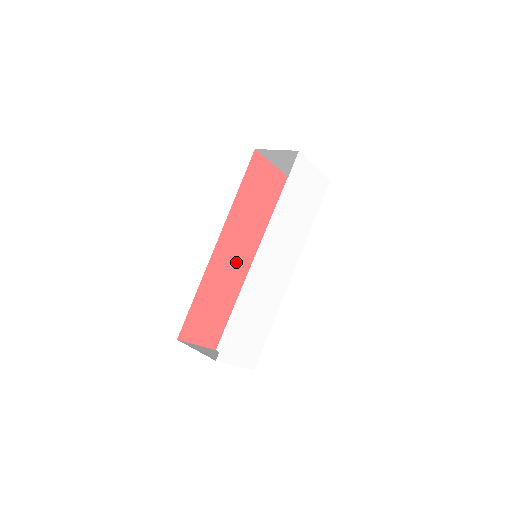
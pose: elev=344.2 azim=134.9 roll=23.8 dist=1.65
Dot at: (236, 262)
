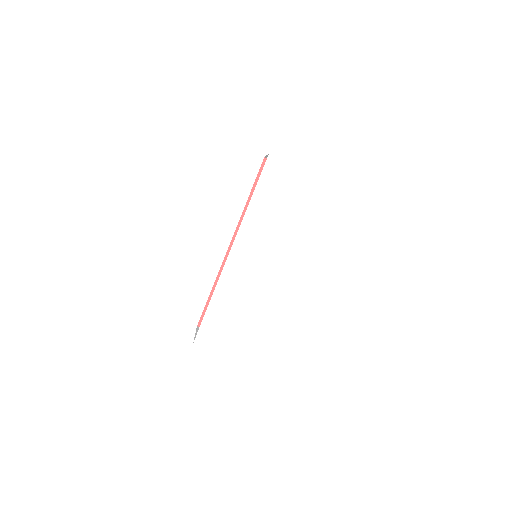
Dot at: occluded
